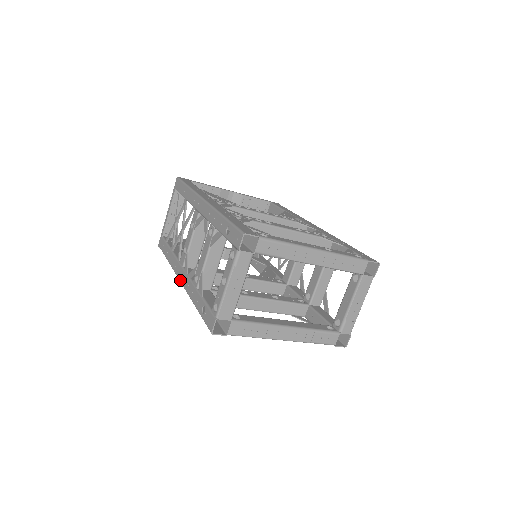
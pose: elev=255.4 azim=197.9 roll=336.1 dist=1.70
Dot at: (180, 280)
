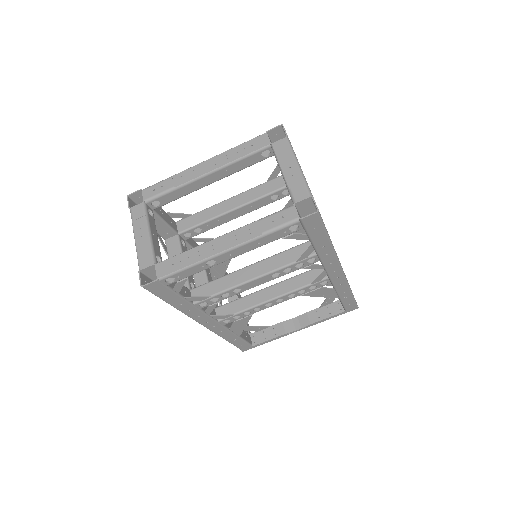
Dot at: (201, 324)
